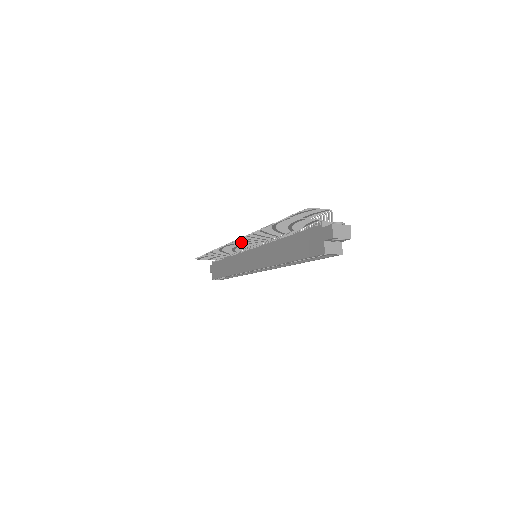
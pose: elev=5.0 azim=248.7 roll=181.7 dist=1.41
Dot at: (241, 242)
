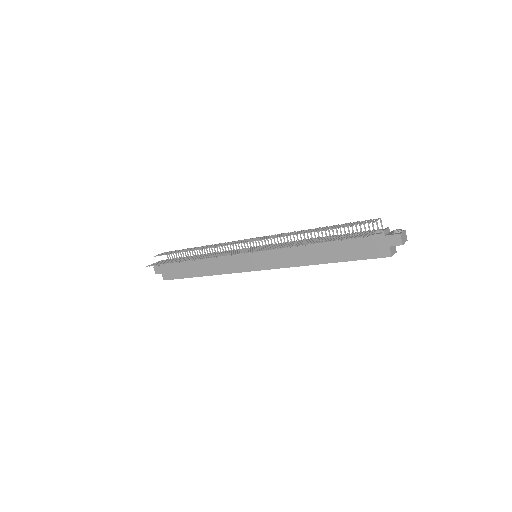
Dot at: (256, 250)
